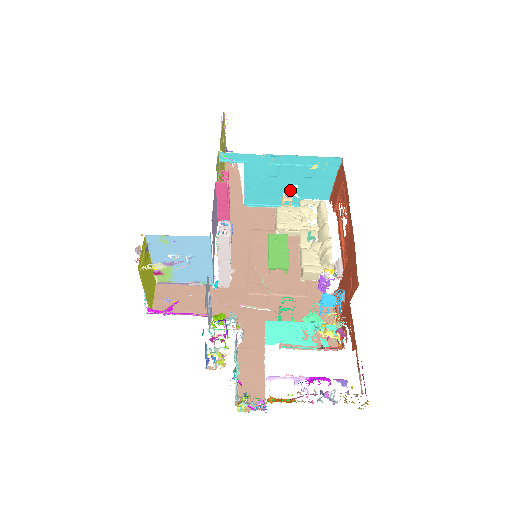
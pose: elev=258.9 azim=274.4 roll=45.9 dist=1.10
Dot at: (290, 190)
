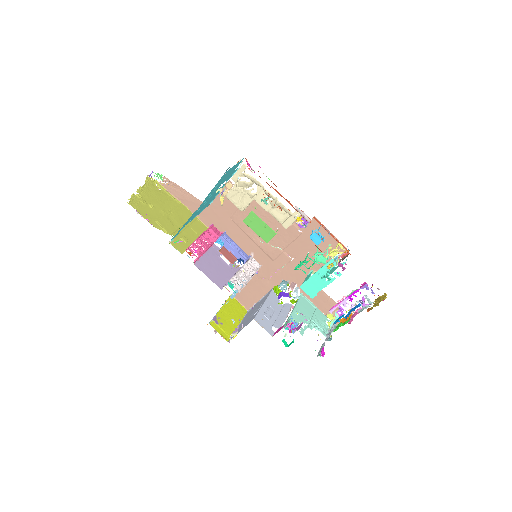
Dot at: (221, 194)
